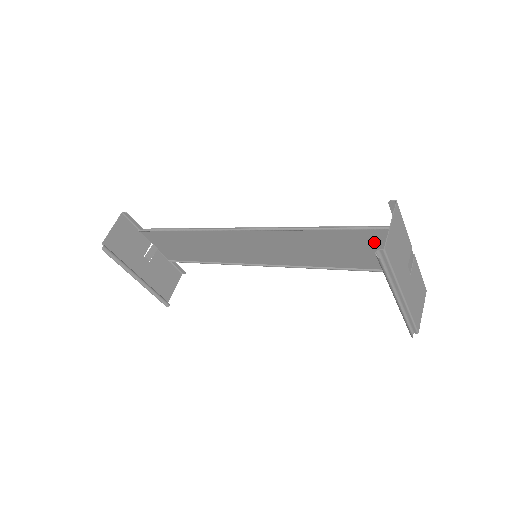
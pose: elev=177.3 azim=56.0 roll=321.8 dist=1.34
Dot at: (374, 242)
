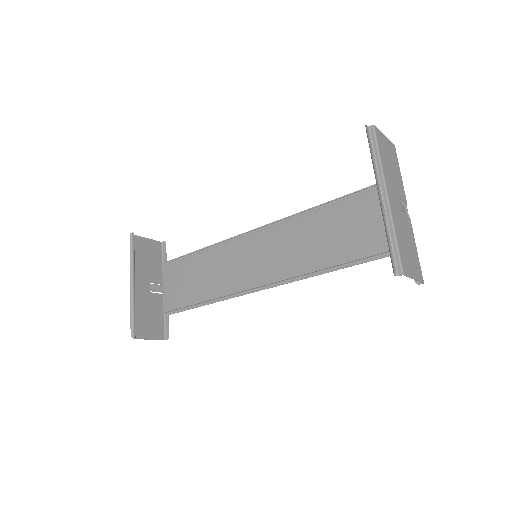
Dot at: (372, 209)
